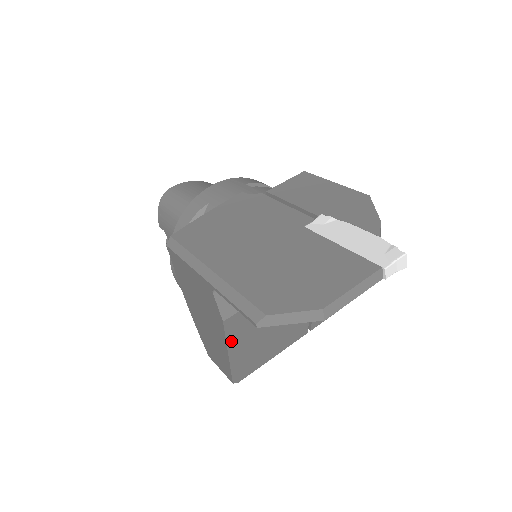
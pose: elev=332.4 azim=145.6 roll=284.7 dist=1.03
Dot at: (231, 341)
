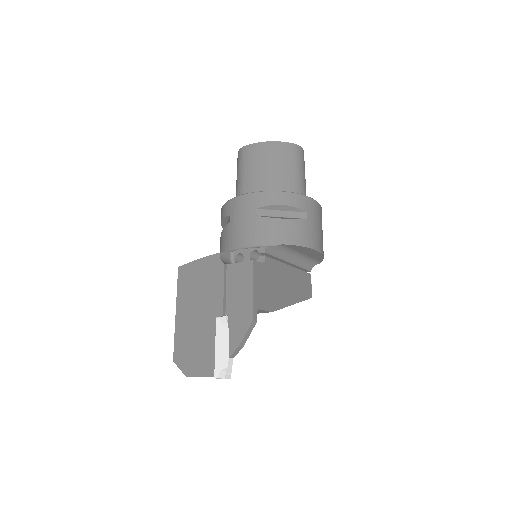
Dot at: occluded
